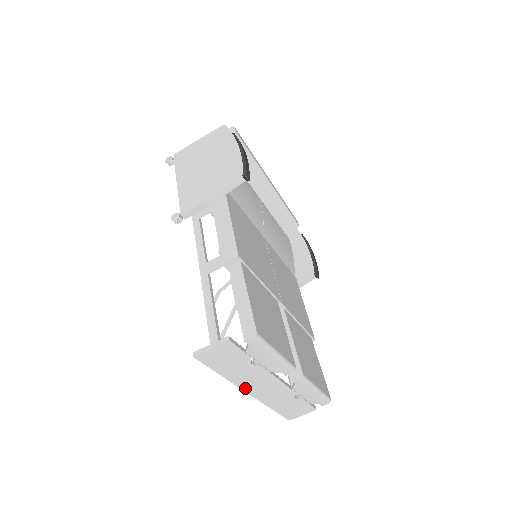
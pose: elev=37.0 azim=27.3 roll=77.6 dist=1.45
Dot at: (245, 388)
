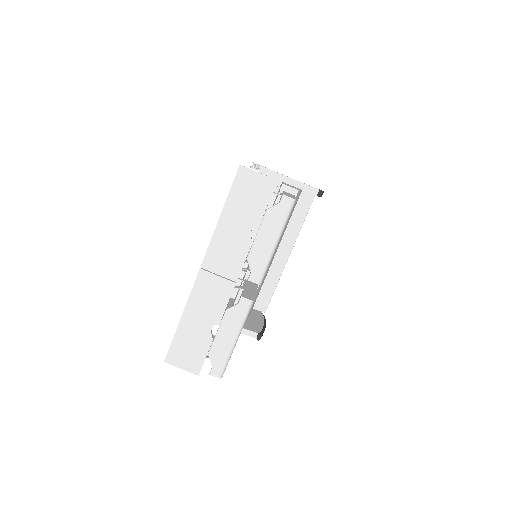
Dot at: (209, 256)
